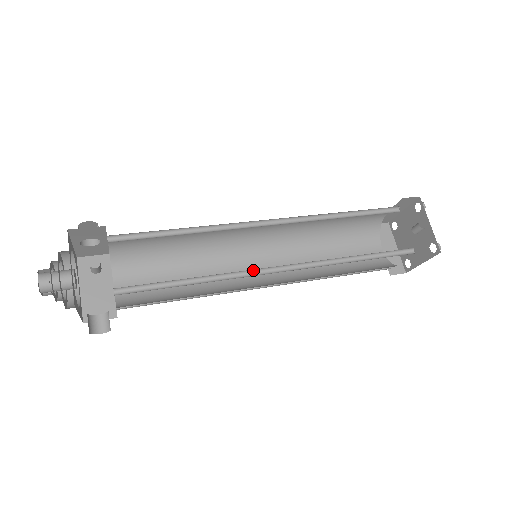
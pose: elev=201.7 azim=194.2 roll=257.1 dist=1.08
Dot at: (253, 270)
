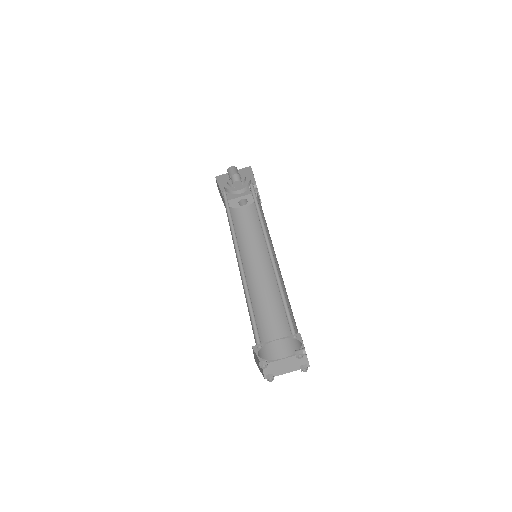
Dot at: (265, 238)
